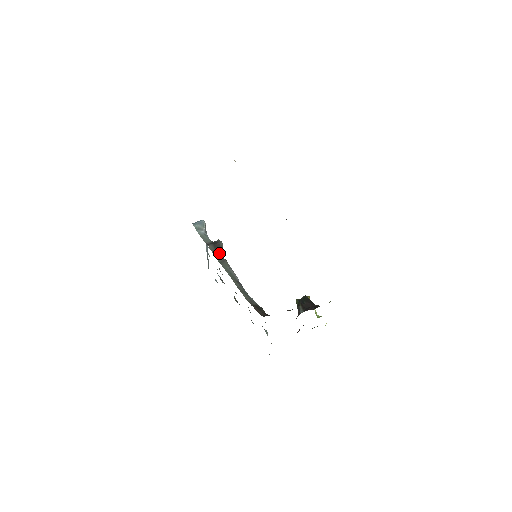
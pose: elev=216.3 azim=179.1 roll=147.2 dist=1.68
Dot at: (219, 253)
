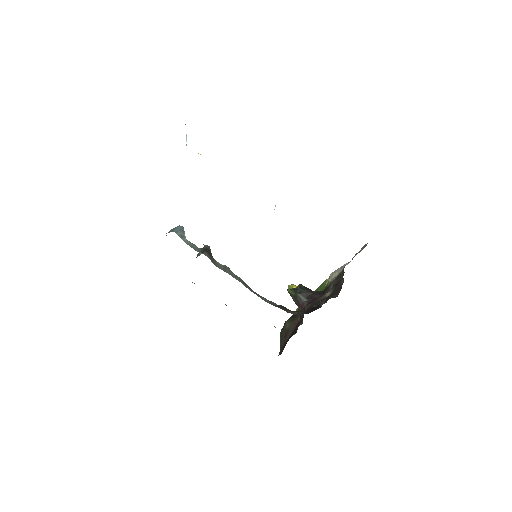
Dot at: (215, 260)
